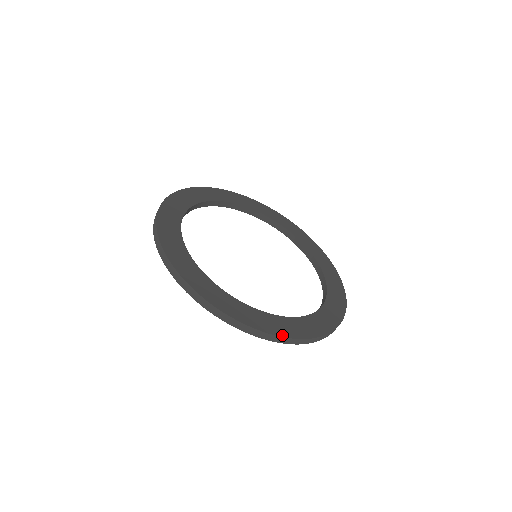
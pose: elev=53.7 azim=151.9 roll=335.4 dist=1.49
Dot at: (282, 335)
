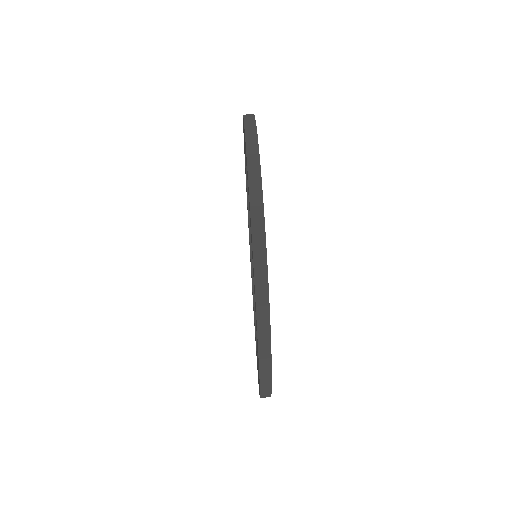
Dot at: occluded
